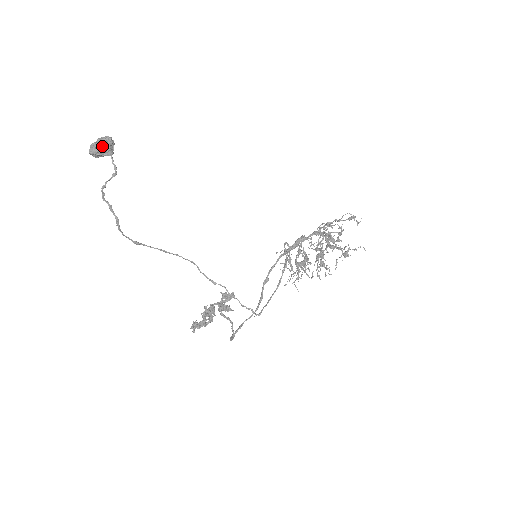
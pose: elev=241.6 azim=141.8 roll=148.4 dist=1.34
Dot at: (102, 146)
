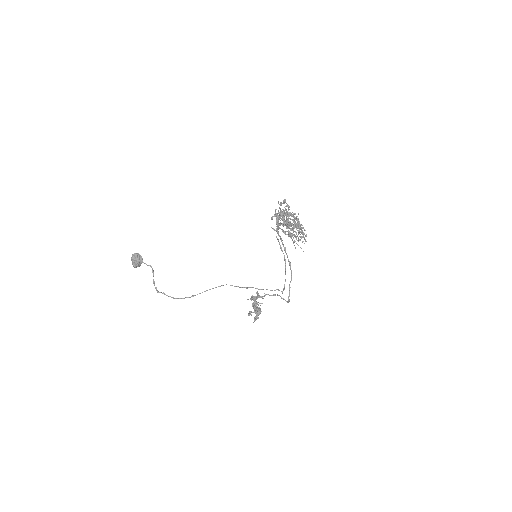
Dot at: (135, 263)
